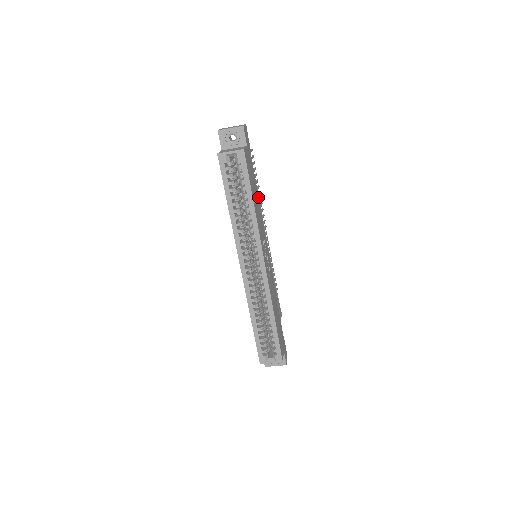
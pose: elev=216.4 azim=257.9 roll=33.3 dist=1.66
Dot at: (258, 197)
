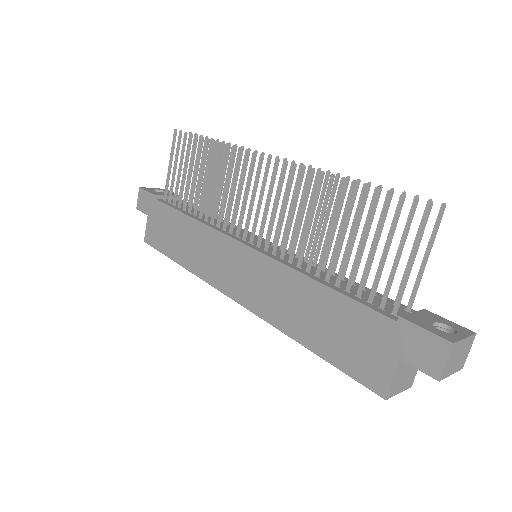
Dot at: occluded
